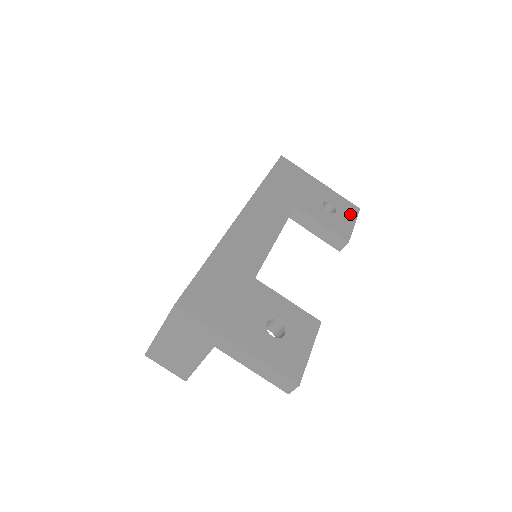
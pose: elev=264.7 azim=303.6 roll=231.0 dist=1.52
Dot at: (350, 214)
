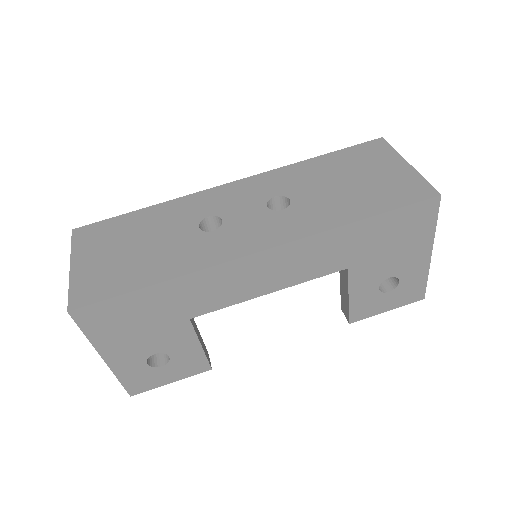
Dot at: (401, 300)
